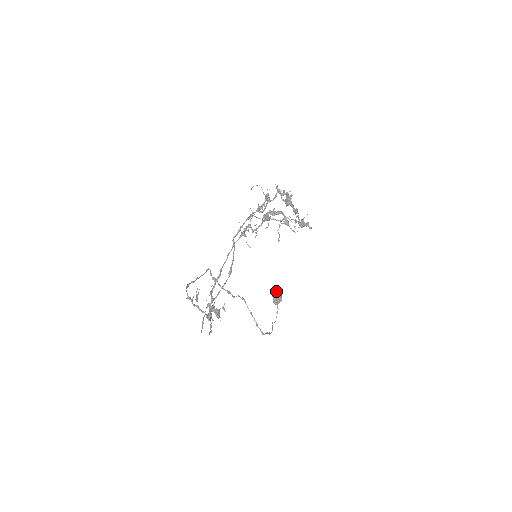
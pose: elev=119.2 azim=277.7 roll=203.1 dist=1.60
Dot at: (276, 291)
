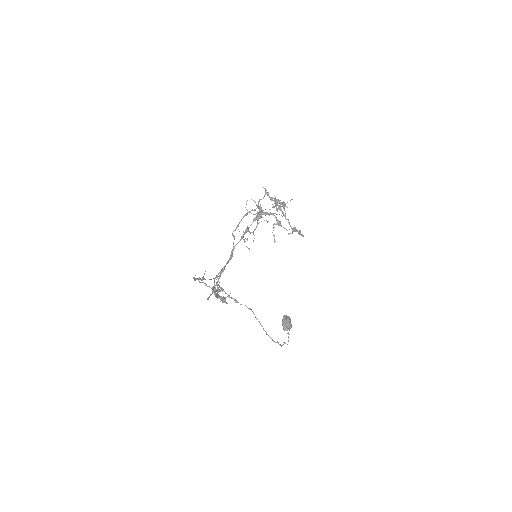
Dot at: (285, 318)
